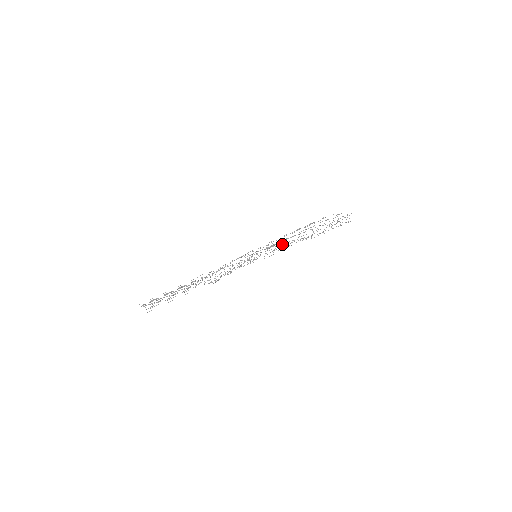
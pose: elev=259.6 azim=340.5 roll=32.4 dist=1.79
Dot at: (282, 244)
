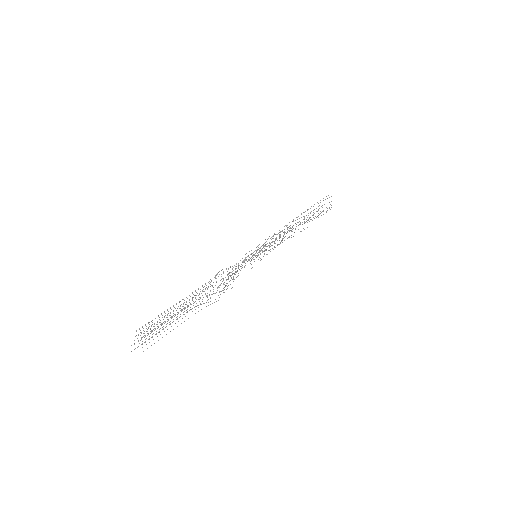
Dot at: occluded
